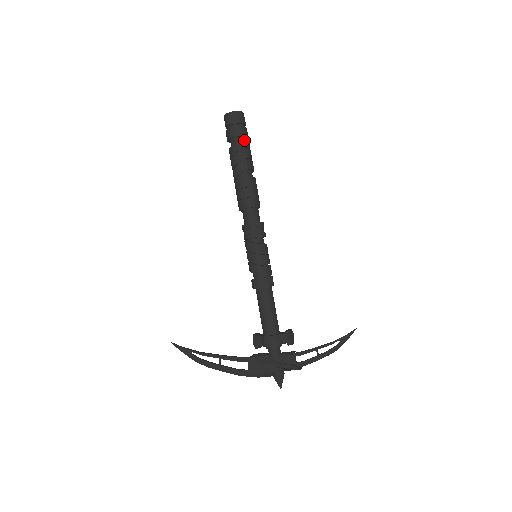
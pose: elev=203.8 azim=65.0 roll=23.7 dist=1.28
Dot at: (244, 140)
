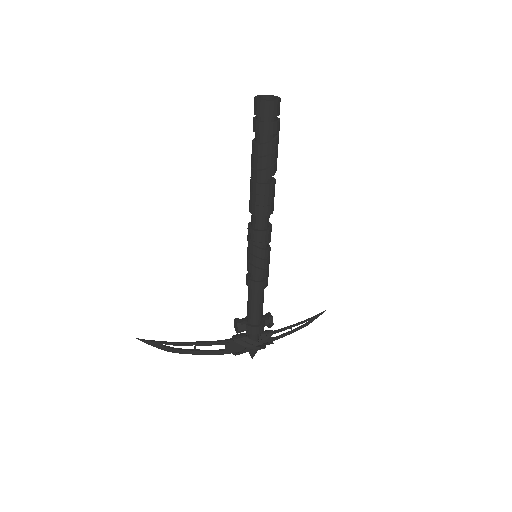
Dot at: (278, 138)
